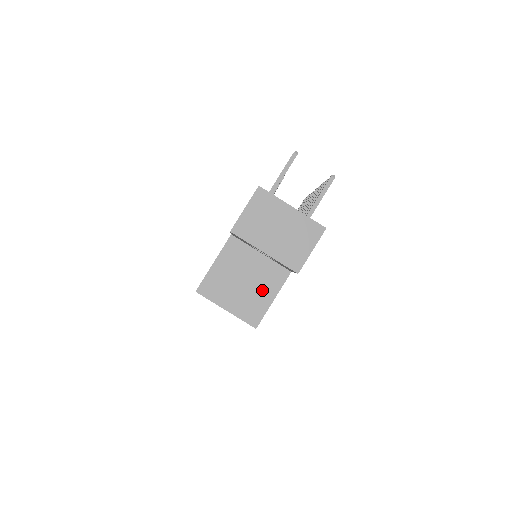
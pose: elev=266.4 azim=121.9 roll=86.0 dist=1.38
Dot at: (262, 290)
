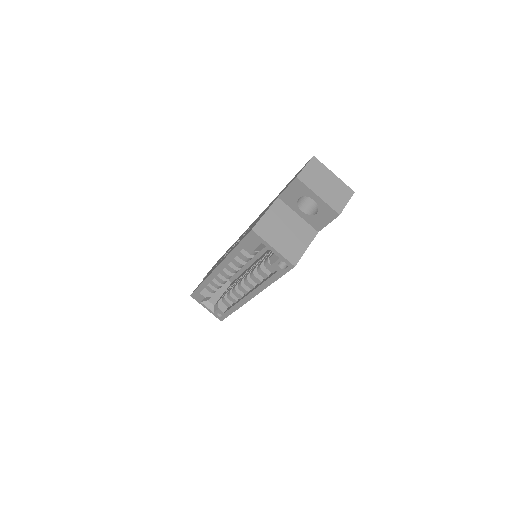
Dot at: (299, 240)
